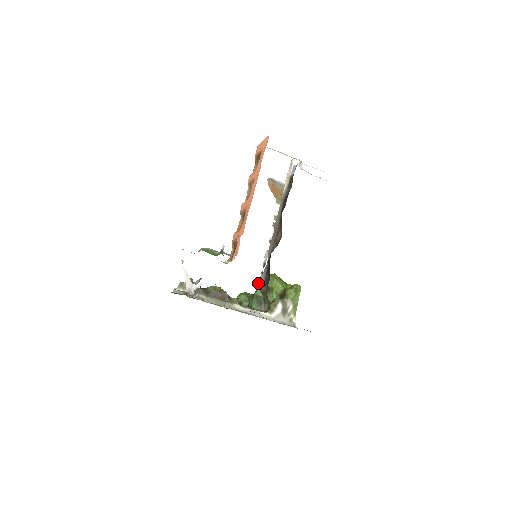
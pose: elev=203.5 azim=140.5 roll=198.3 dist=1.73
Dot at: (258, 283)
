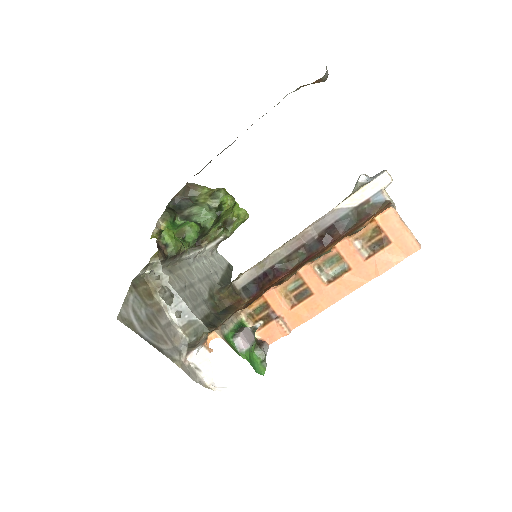
Dot at: (199, 172)
